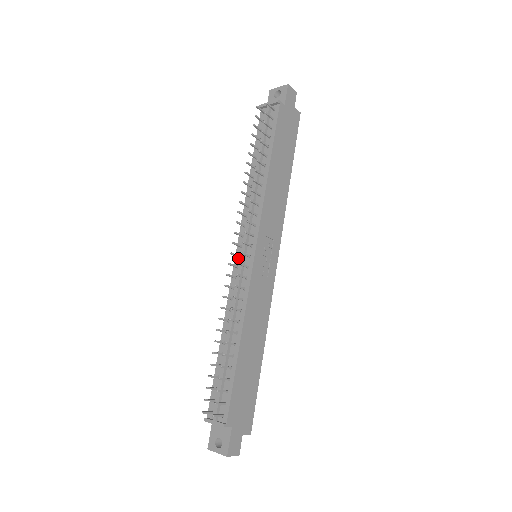
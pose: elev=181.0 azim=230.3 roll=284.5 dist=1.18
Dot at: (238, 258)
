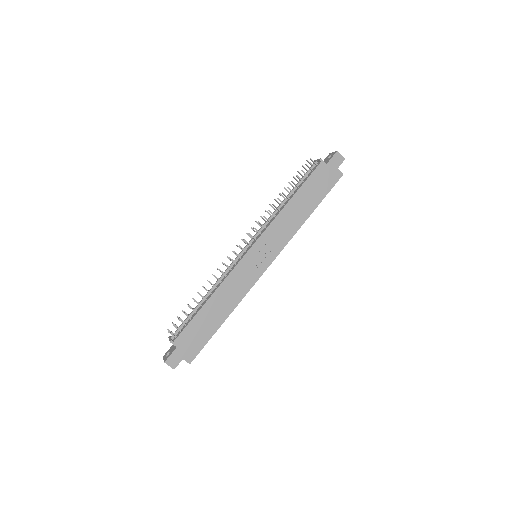
Dot at: occluded
